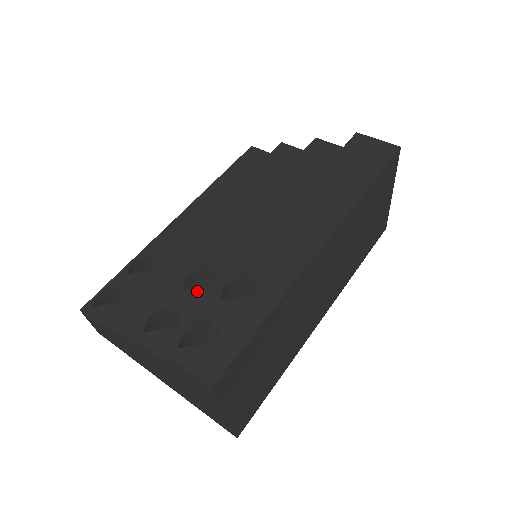
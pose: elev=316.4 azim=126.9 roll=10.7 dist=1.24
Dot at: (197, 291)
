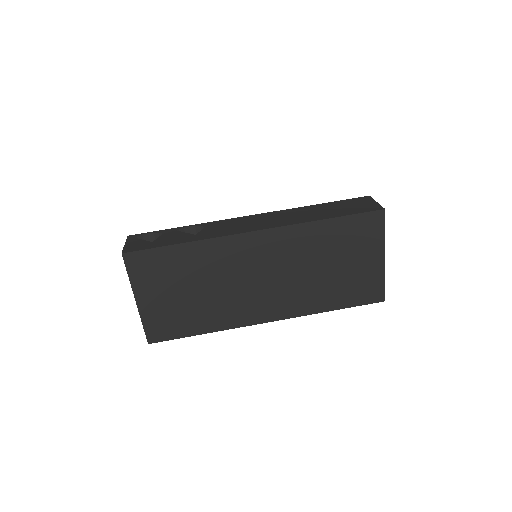
Dot at: occluded
